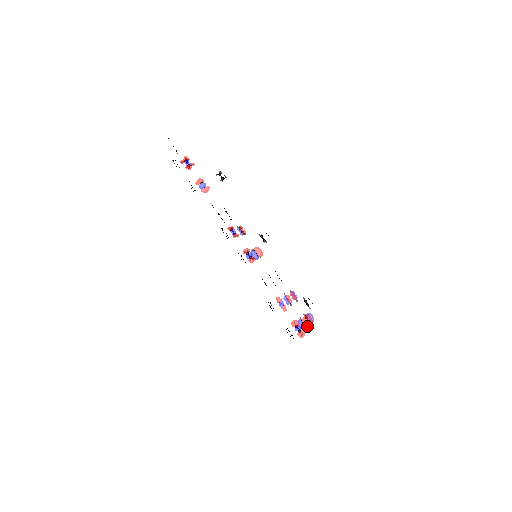
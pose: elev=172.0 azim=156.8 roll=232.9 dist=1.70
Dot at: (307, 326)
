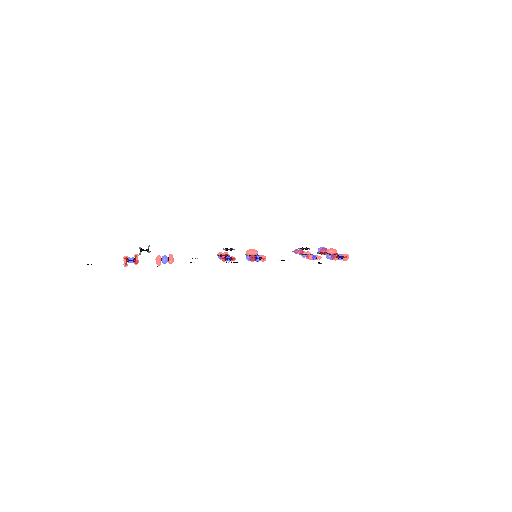
Dot at: (336, 252)
